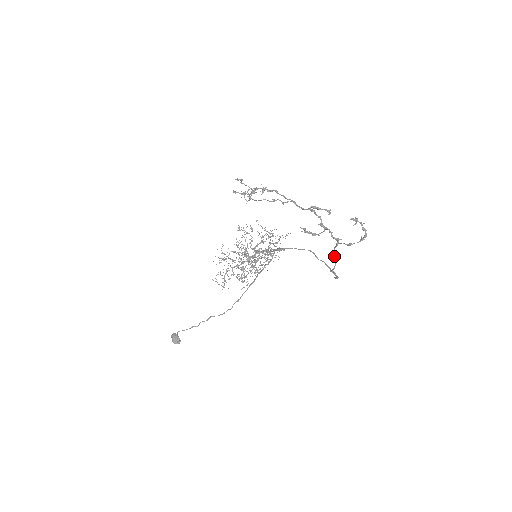
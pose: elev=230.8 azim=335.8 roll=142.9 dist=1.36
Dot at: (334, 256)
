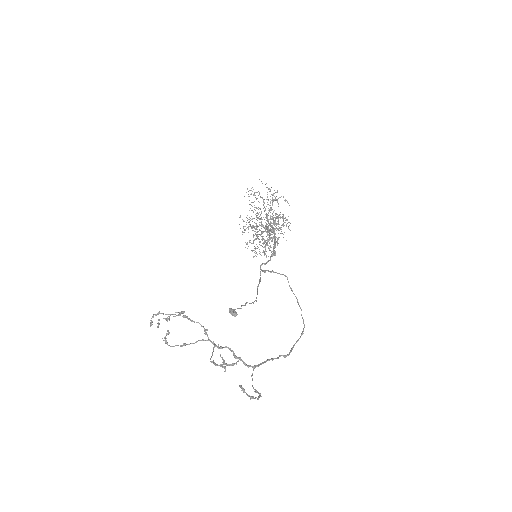
Dot at: (268, 360)
